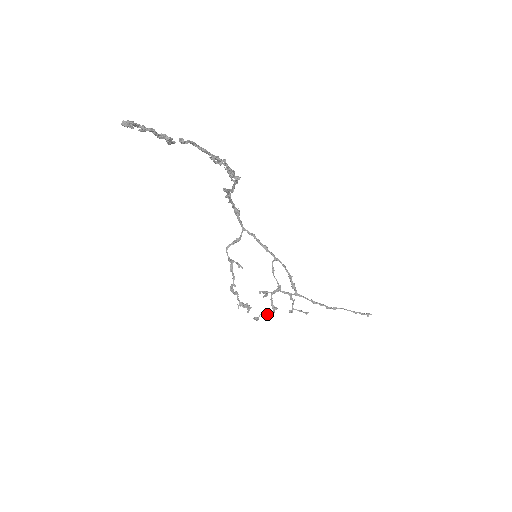
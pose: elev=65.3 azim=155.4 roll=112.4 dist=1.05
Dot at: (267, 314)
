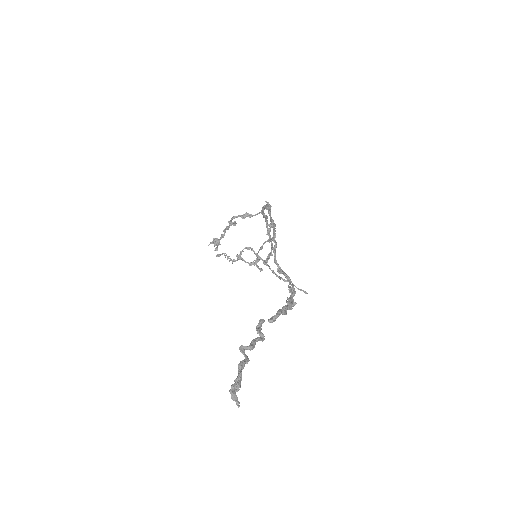
Dot at: (230, 258)
